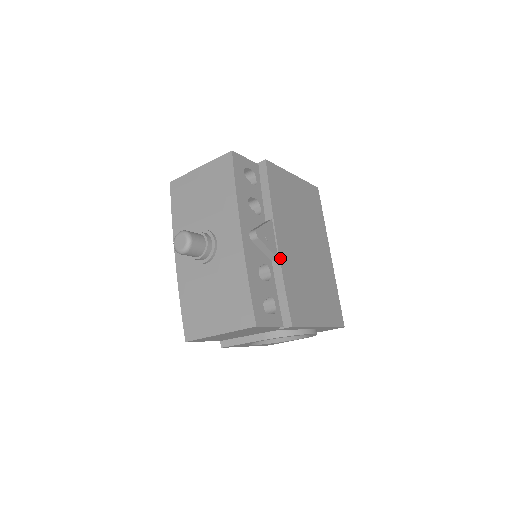
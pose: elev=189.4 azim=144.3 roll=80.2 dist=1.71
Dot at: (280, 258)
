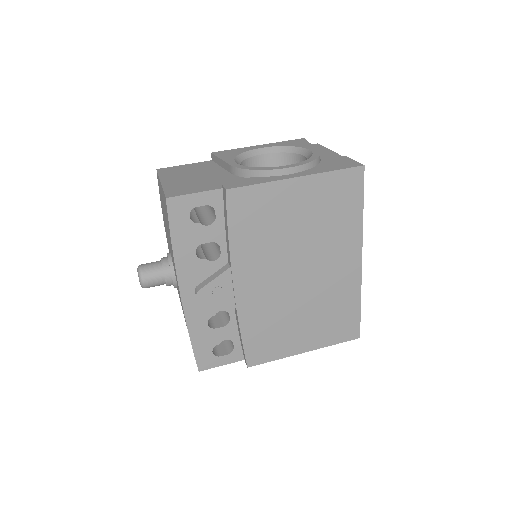
Dot at: (237, 308)
